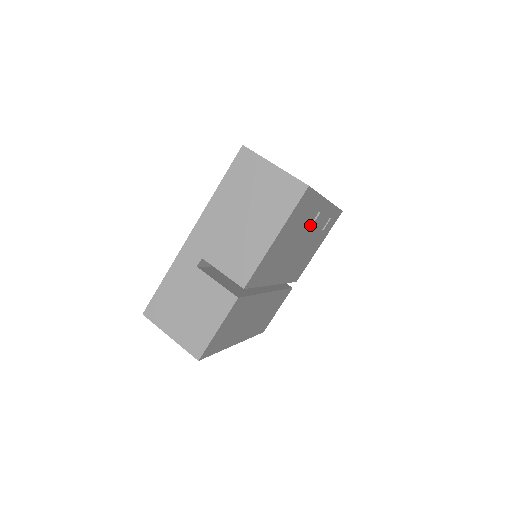
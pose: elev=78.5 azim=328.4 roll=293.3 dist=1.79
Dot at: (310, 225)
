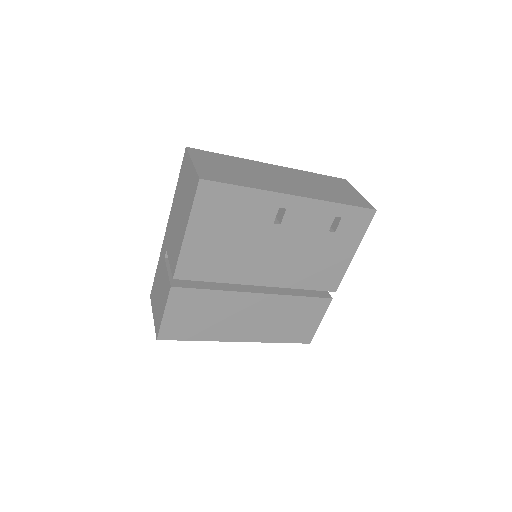
Dot at: (280, 223)
